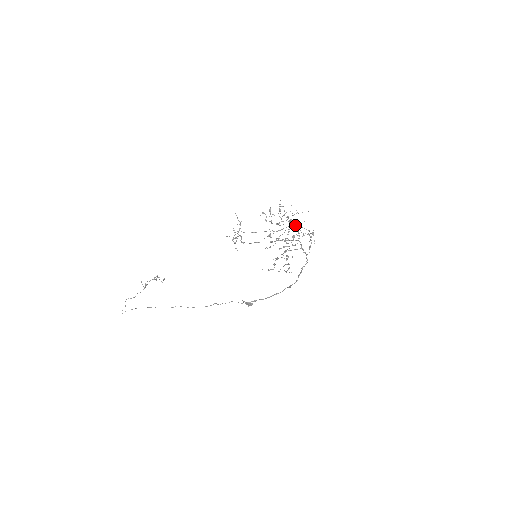
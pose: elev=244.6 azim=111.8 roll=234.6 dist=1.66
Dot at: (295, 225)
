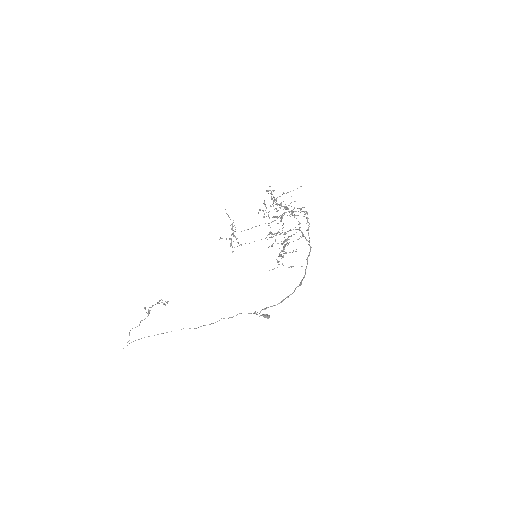
Dot at: (285, 207)
